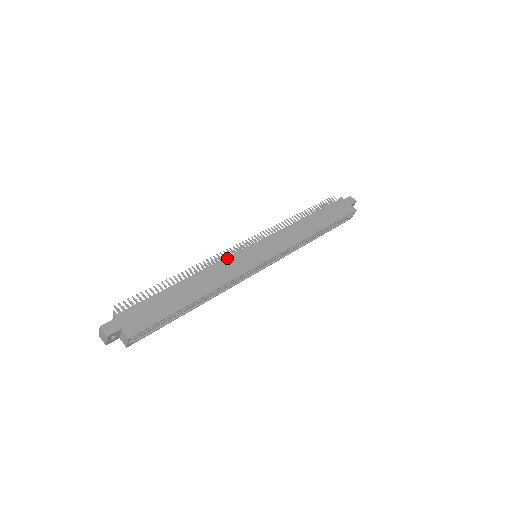
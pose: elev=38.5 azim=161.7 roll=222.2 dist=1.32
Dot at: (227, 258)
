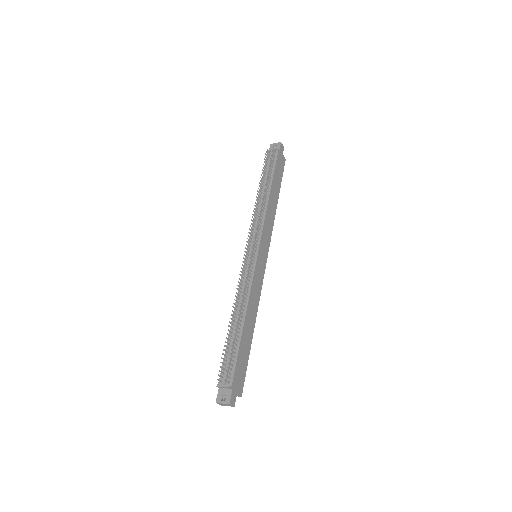
Dot at: (253, 279)
